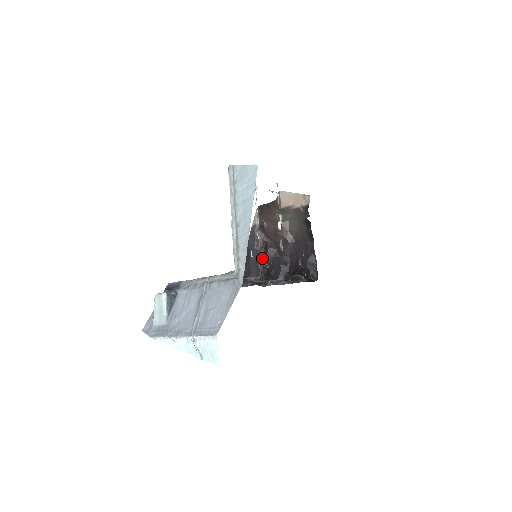
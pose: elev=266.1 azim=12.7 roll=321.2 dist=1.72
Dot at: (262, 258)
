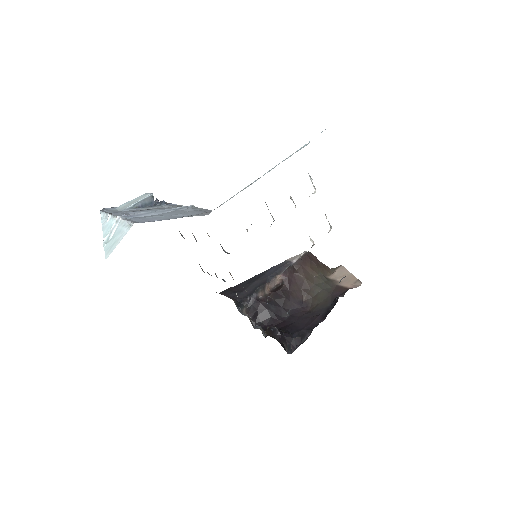
Dot at: (265, 291)
